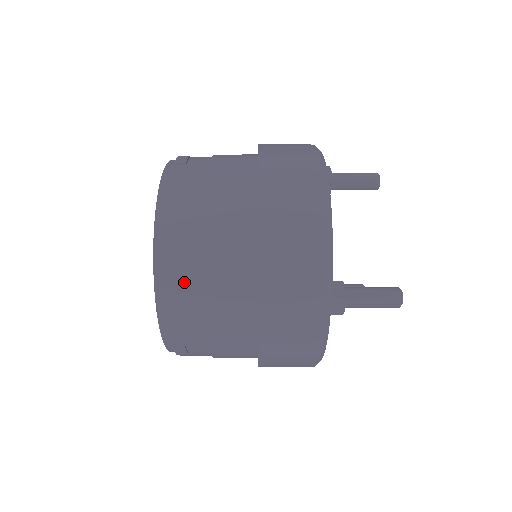
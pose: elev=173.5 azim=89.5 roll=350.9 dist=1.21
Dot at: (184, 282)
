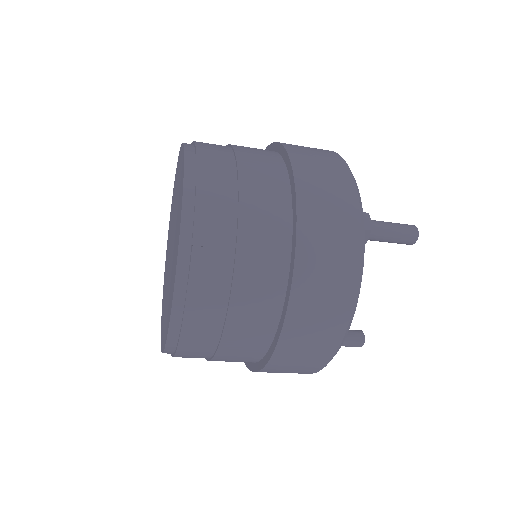
Dot at: (217, 170)
